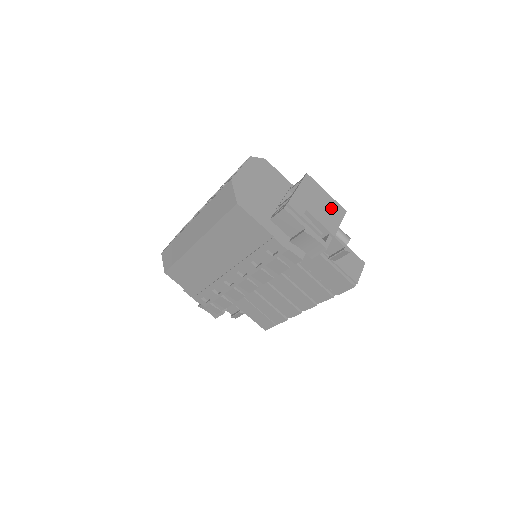
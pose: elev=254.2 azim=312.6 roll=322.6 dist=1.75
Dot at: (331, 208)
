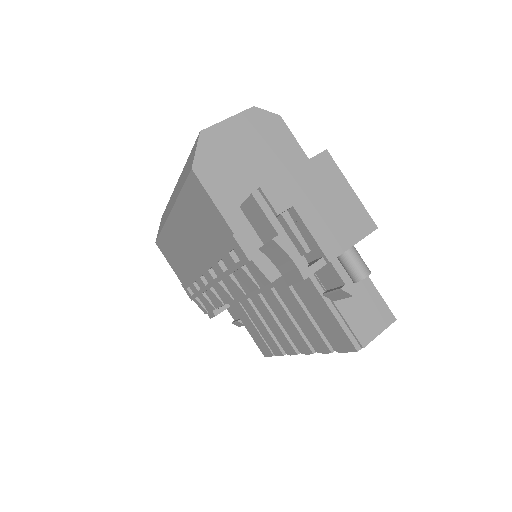
Dot at: (347, 215)
